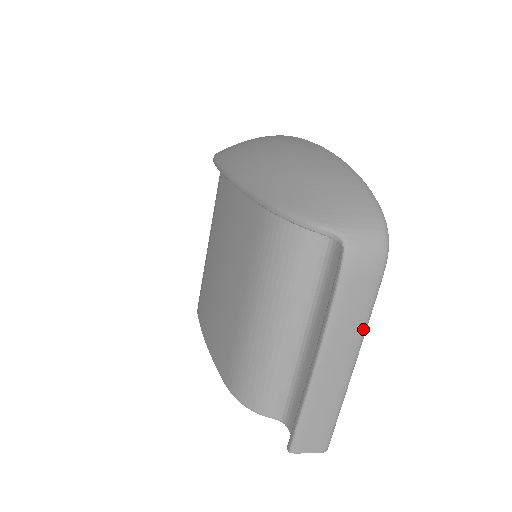
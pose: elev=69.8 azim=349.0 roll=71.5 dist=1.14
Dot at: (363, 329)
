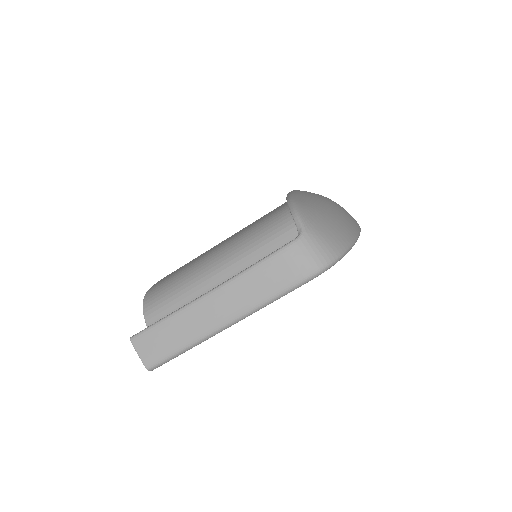
Dot at: (255, 305)
